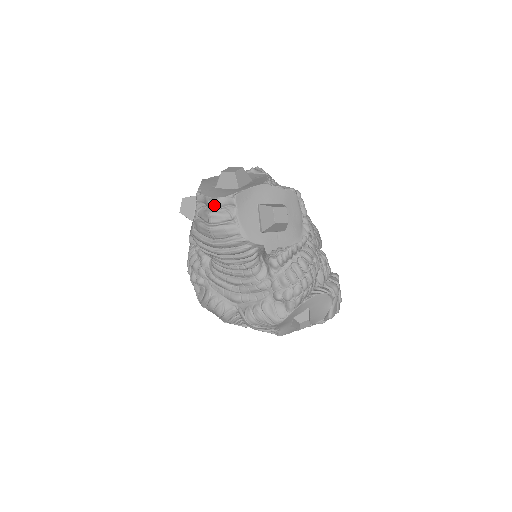
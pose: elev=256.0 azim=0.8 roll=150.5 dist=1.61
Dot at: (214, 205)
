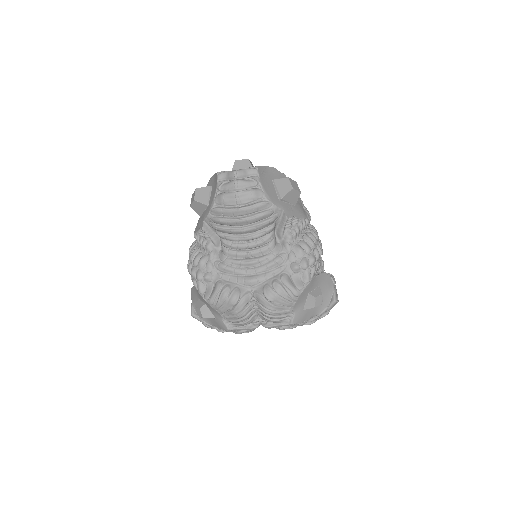
Dot at: (239, 174)
